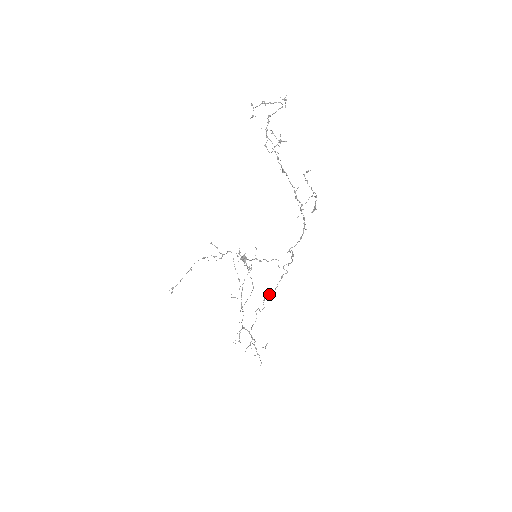
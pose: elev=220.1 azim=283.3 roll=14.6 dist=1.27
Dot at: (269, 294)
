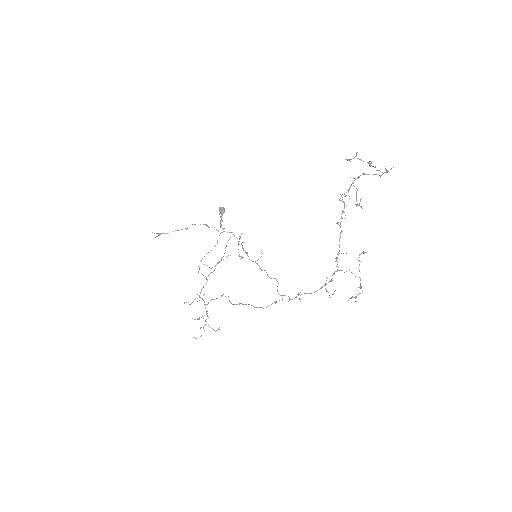
Dot at: (254, 307)
